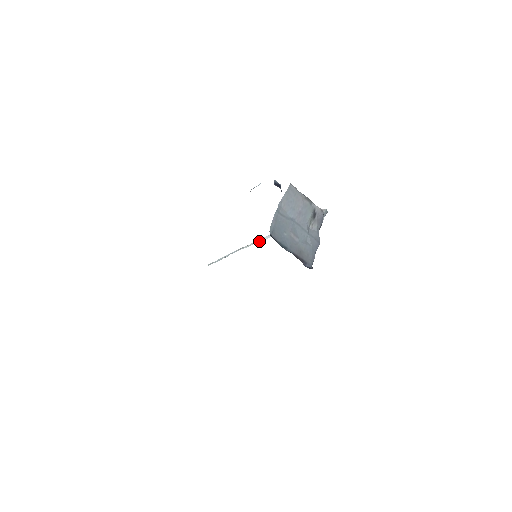
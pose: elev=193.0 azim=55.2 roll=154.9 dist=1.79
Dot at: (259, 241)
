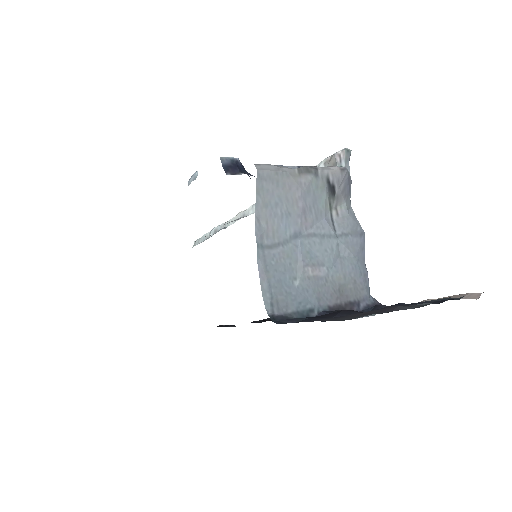
Dot at: (248, 214)
